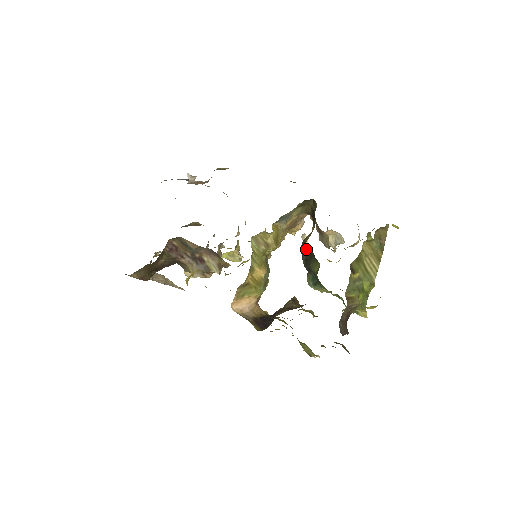
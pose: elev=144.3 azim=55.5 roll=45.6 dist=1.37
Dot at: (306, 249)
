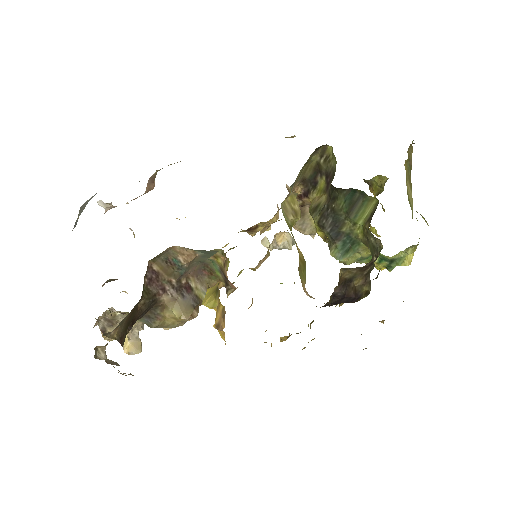
Dot at: (341, 200)
